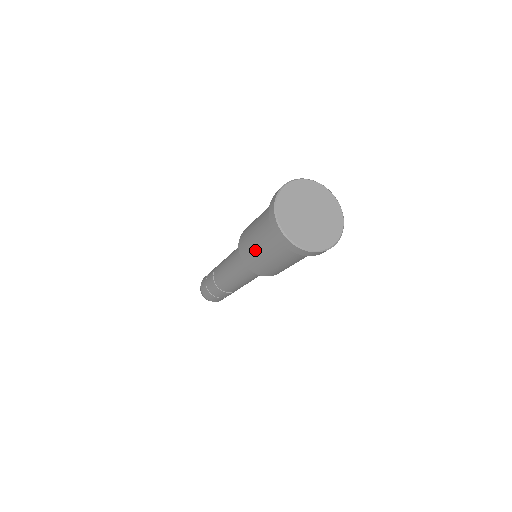
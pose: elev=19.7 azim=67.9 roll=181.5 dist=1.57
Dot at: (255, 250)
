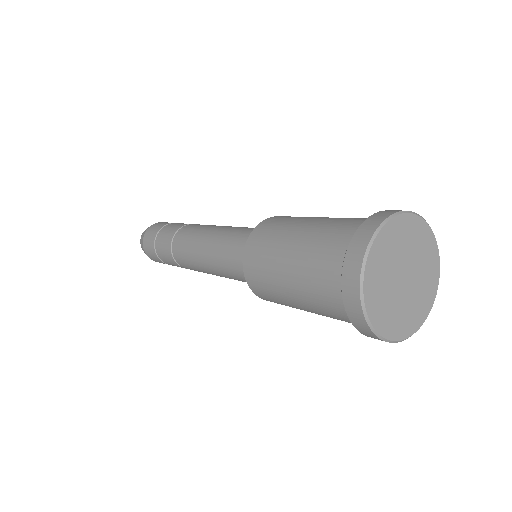
Dot at: (279, 260)
